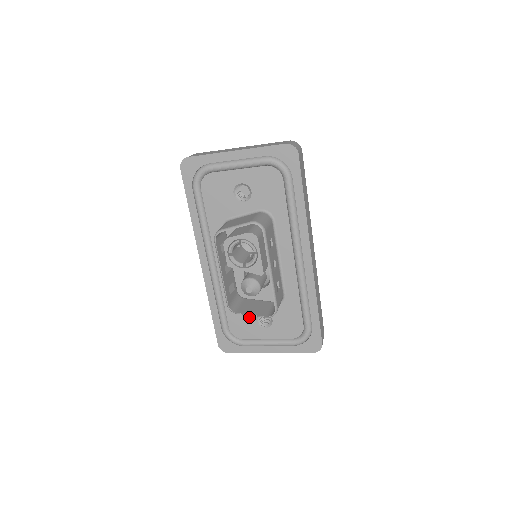
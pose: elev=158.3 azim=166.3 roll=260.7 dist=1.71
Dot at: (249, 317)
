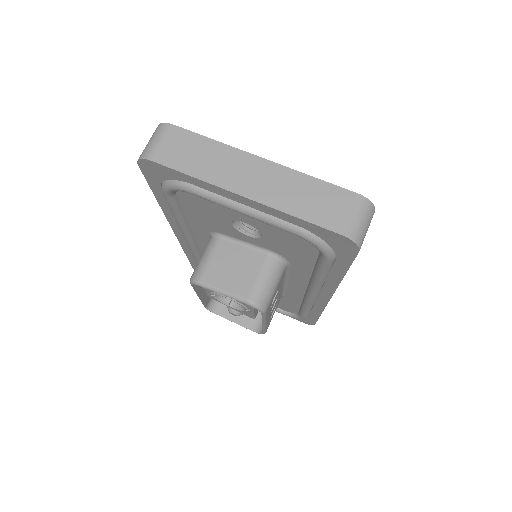
Dot at: occluded
